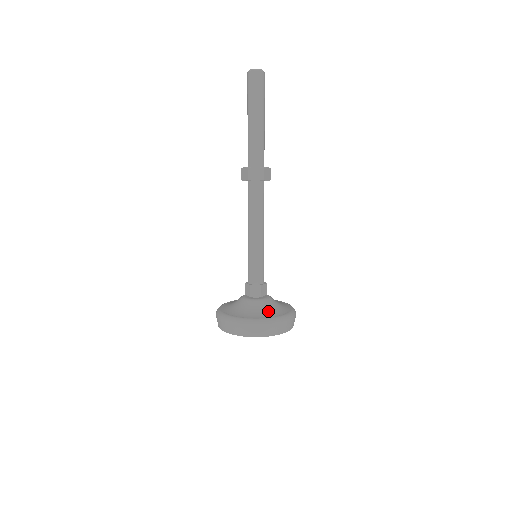
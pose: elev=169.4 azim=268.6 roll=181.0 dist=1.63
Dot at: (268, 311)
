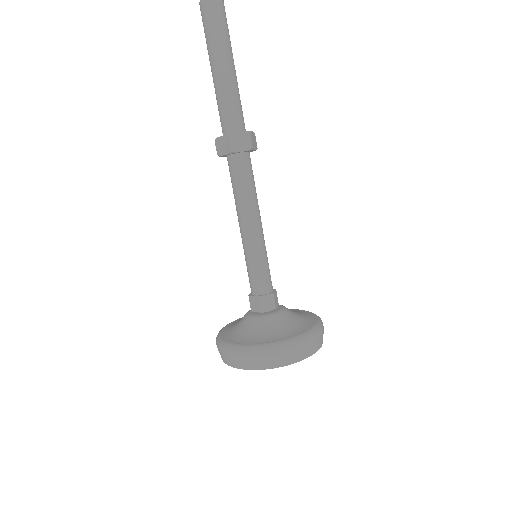
Dot at: (294, 325)
